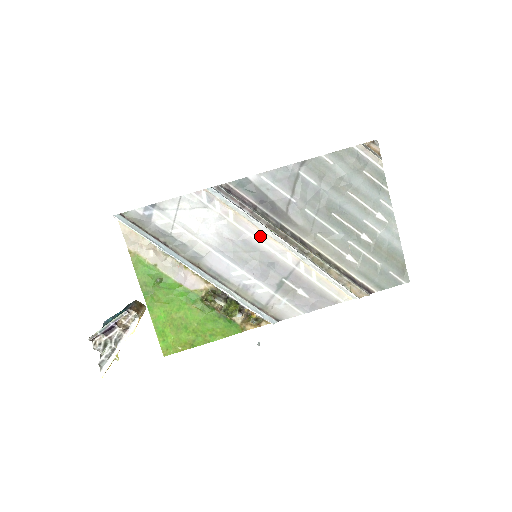
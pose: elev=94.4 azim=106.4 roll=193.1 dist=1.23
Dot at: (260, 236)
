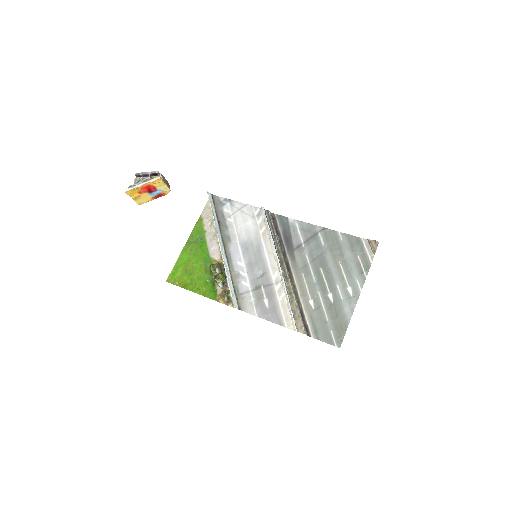
Dot at: (269, 251)
